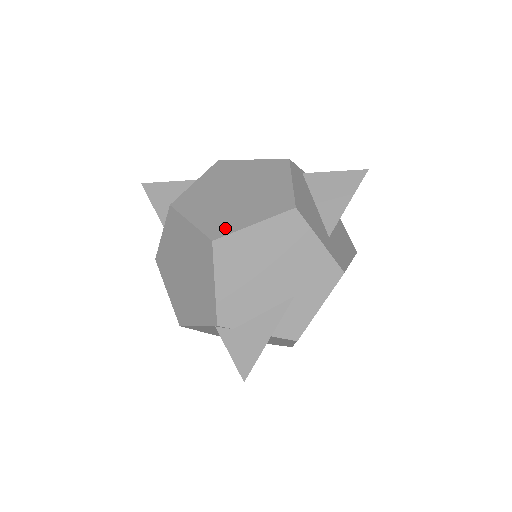
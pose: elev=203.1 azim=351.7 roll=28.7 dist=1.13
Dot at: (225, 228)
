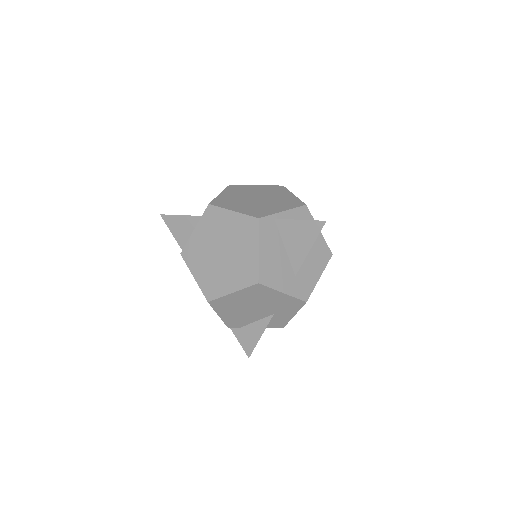
Dot at: (215, 292)
